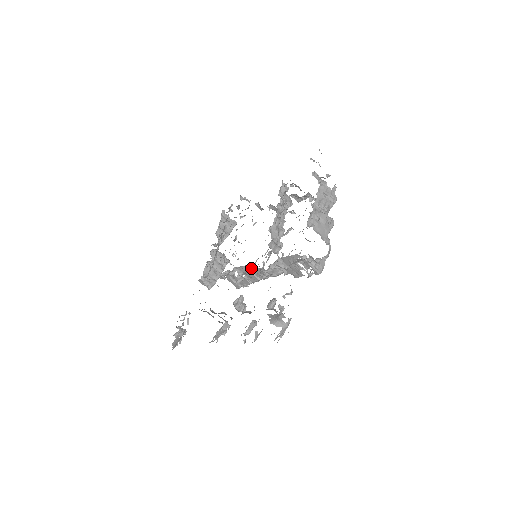
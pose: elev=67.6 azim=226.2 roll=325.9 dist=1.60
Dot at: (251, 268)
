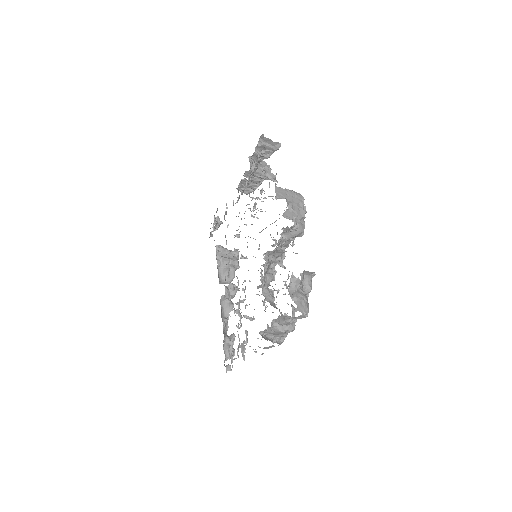
Dot at: occluded
